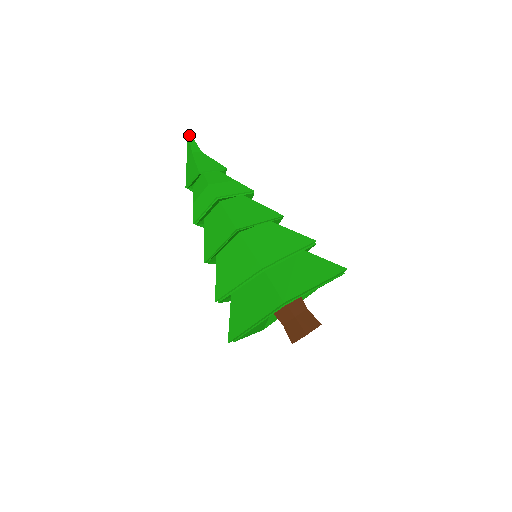
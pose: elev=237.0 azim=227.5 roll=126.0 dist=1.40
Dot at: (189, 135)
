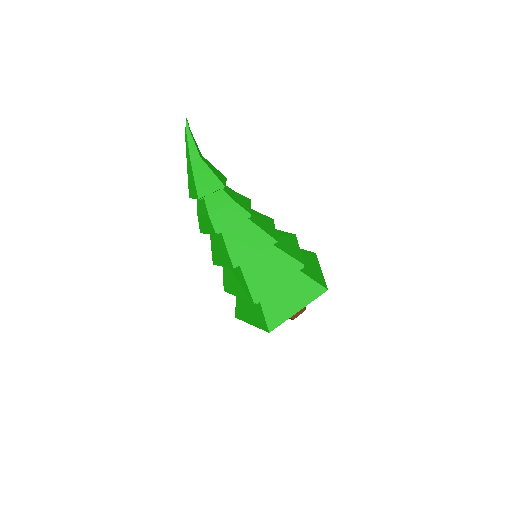
Dot at: (186, 128)
